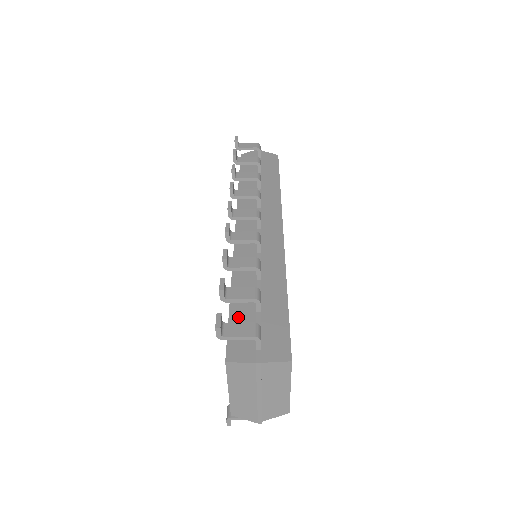
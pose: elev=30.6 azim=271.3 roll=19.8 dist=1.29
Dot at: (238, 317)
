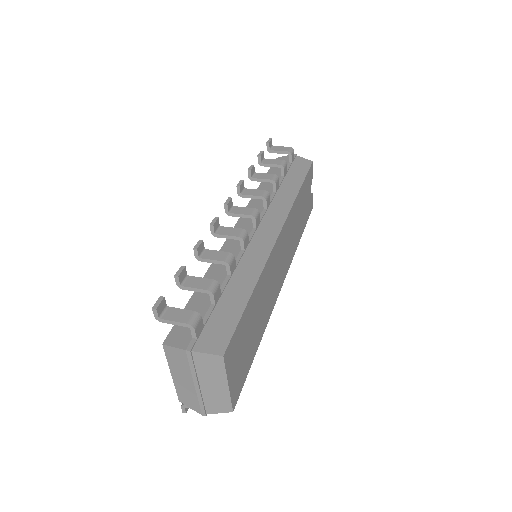
Dot at: (194, 306)
